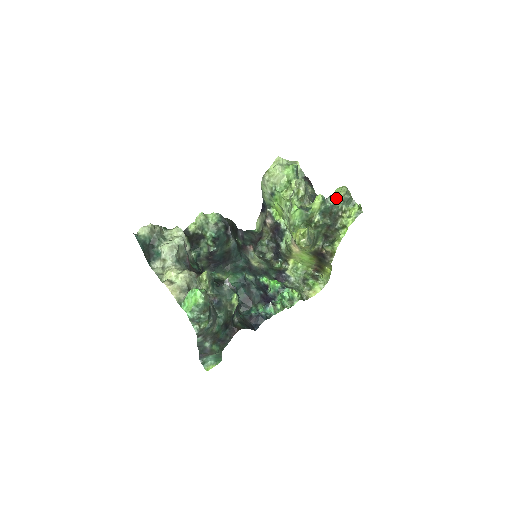
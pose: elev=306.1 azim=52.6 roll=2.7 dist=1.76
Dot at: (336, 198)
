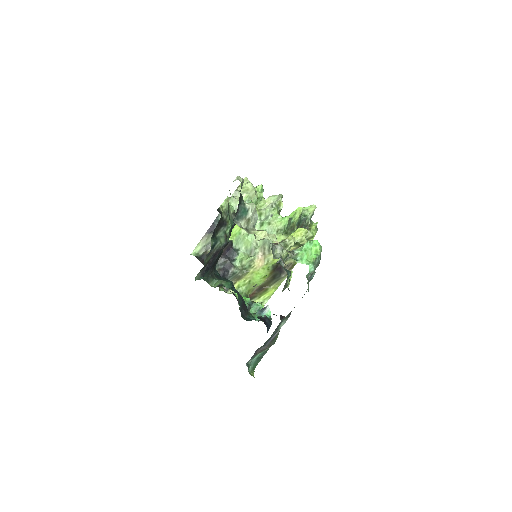
Dot at: (307, 213)
